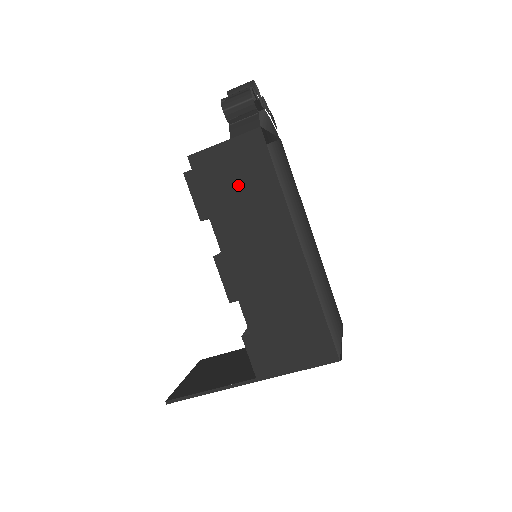
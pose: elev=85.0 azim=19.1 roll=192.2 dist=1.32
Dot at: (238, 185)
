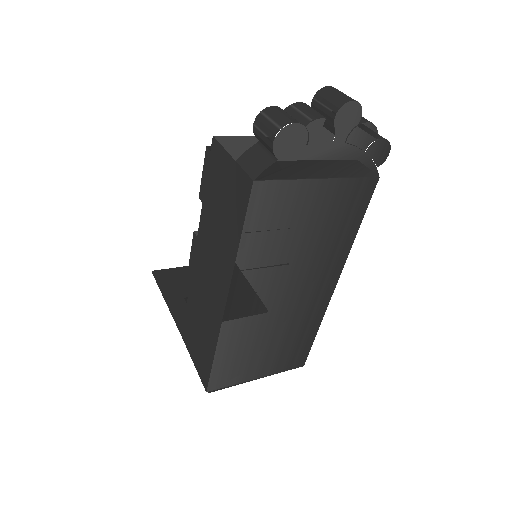
Dot at: (222, 206)
